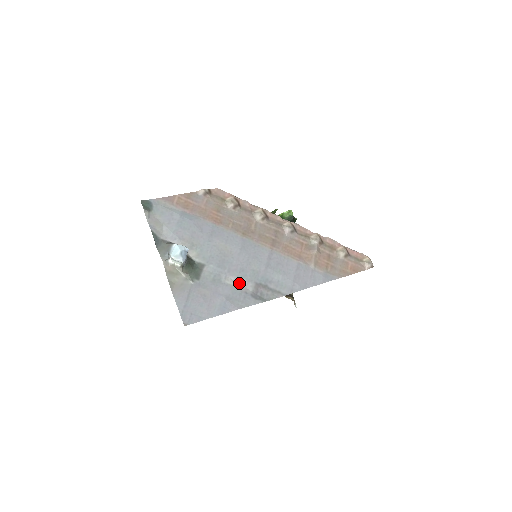
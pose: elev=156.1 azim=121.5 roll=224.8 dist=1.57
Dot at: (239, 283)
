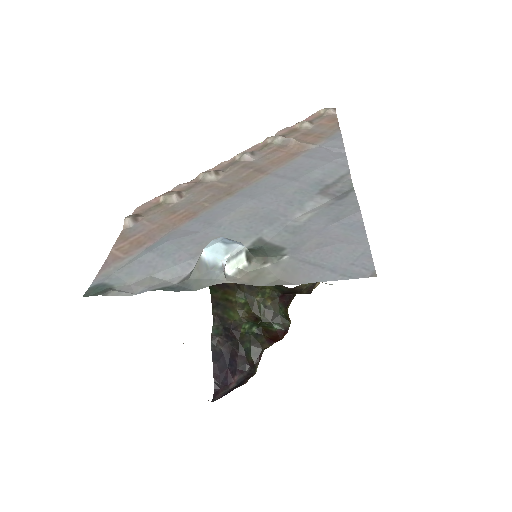
Dot at: (310, 210)
